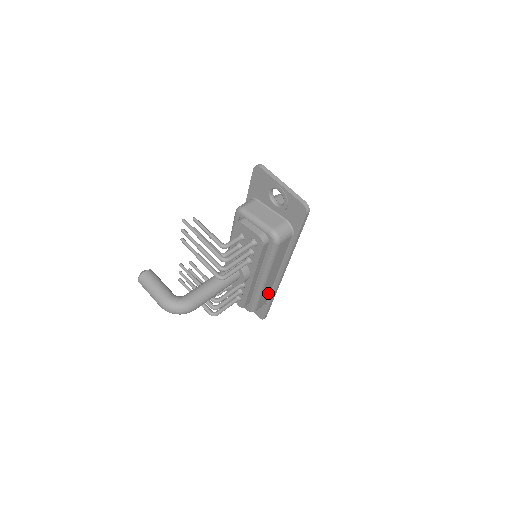
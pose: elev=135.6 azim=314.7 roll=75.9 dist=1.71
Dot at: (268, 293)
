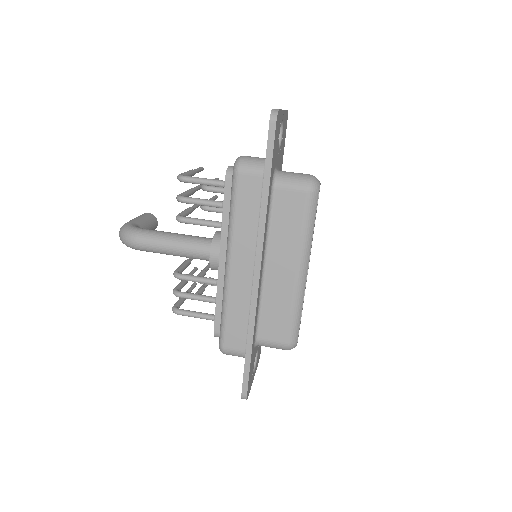
Dot at: (245, 320)
